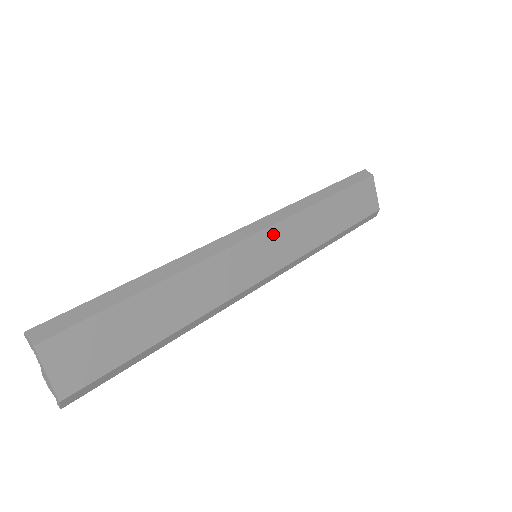
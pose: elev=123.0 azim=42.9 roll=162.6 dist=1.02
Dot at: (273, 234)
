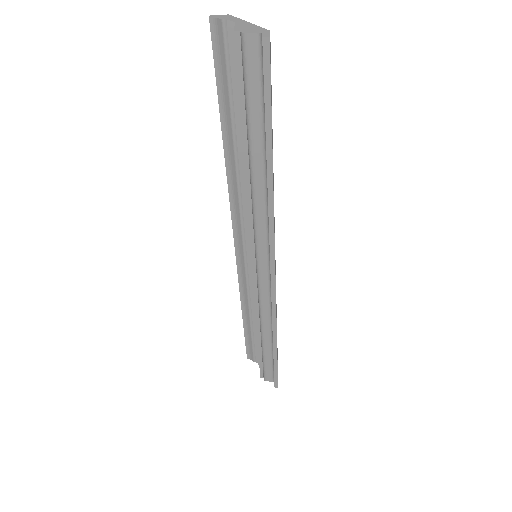
Dot at: occluded
